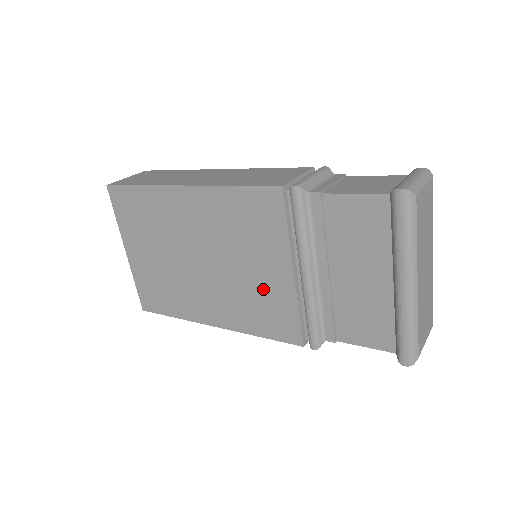
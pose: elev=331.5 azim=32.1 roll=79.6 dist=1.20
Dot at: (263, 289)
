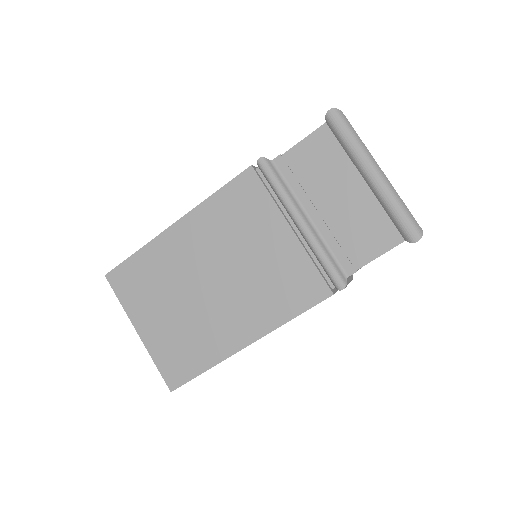
Dot at: (274, 265)
